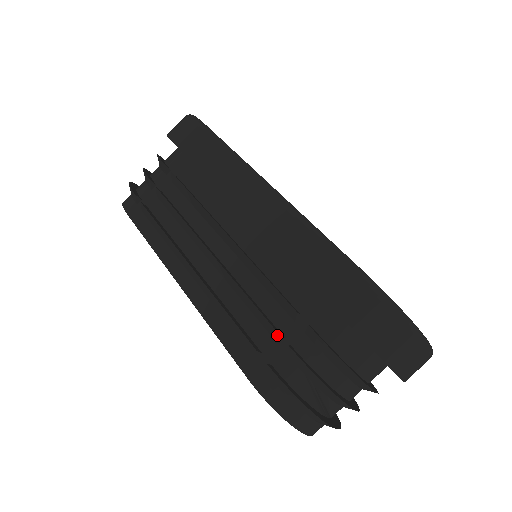
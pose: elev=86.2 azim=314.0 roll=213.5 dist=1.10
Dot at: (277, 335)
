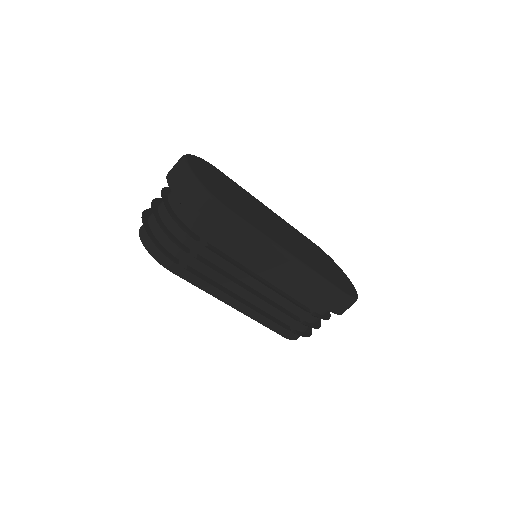
Dot at: (299, 321)
